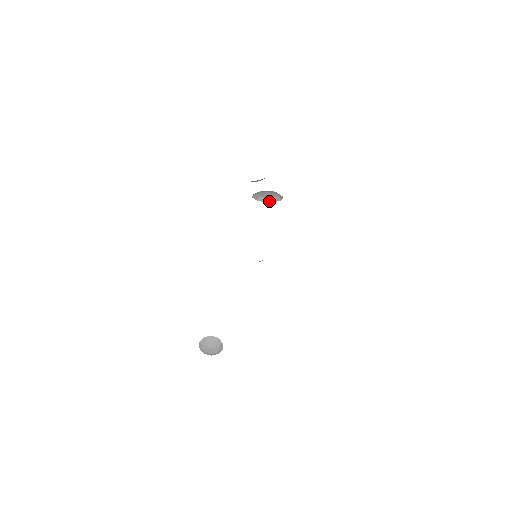
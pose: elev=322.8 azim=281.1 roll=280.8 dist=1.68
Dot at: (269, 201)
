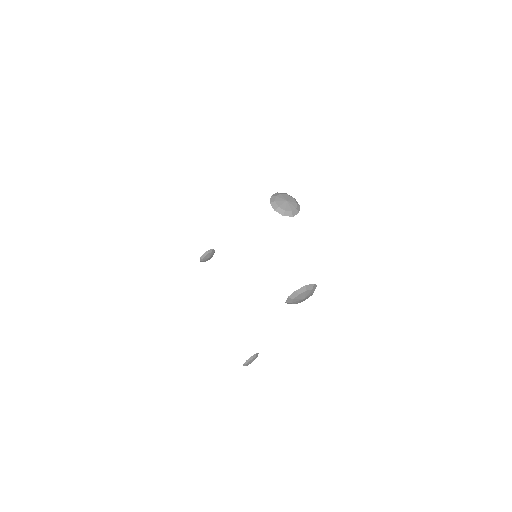
Dot at: occluded
